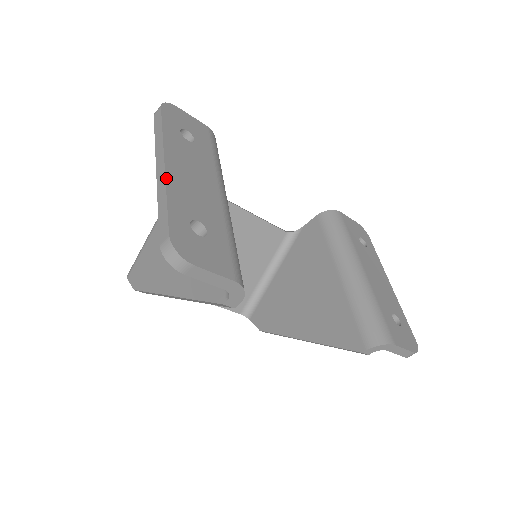
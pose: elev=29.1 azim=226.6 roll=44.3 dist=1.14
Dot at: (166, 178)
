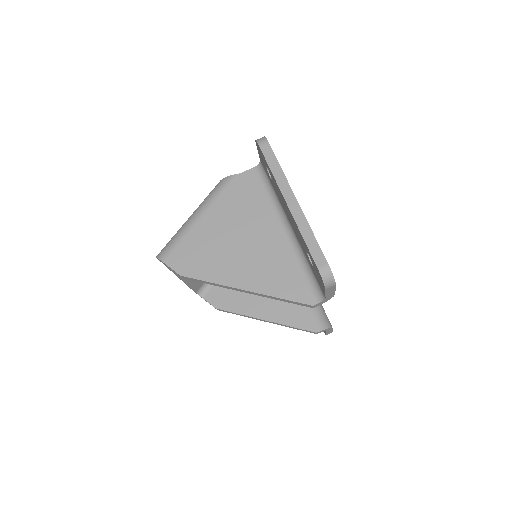
Dot at: (304, 215)
